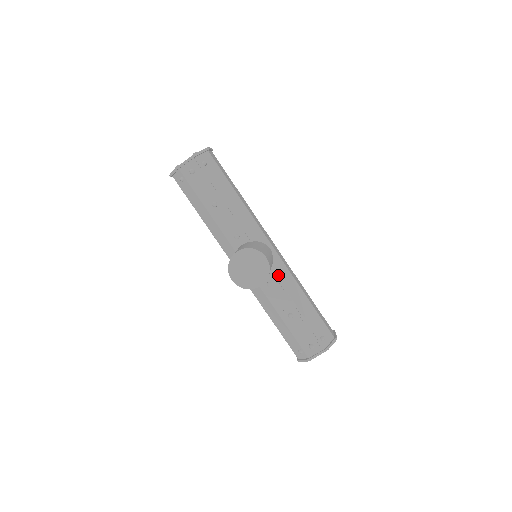
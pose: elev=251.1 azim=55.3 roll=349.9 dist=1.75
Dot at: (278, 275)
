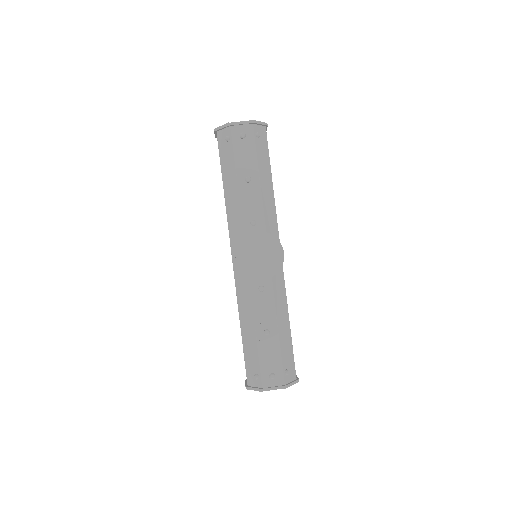
Dot at: (274, 283)
